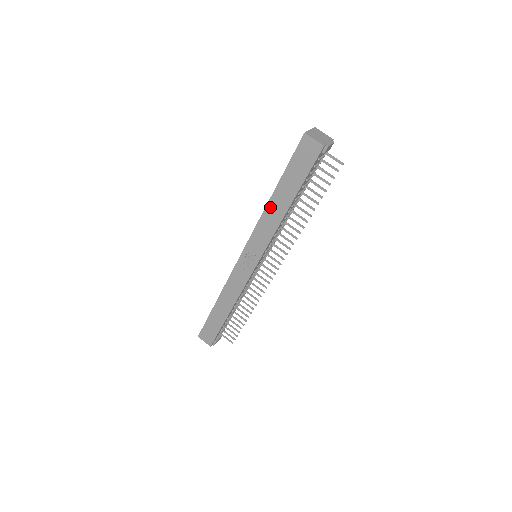
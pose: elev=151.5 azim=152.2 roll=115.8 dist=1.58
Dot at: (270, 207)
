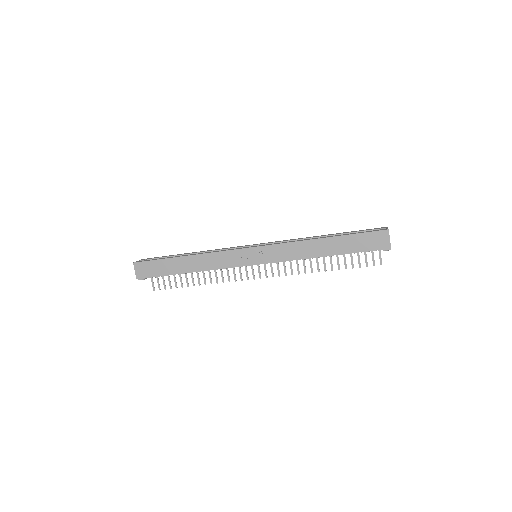
Dot at: (313, 243)
